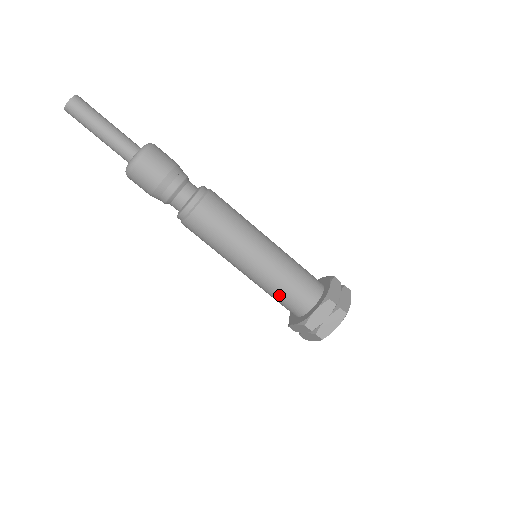
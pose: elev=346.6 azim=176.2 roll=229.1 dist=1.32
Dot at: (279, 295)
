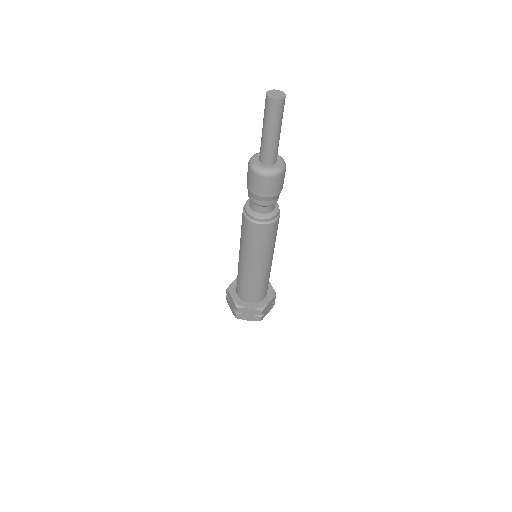
Dot at: (259, 288)
